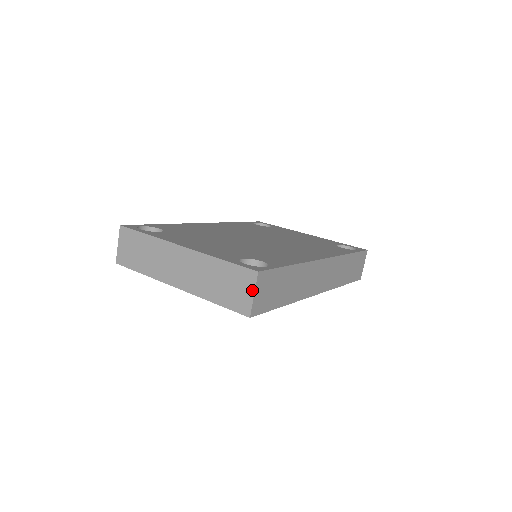
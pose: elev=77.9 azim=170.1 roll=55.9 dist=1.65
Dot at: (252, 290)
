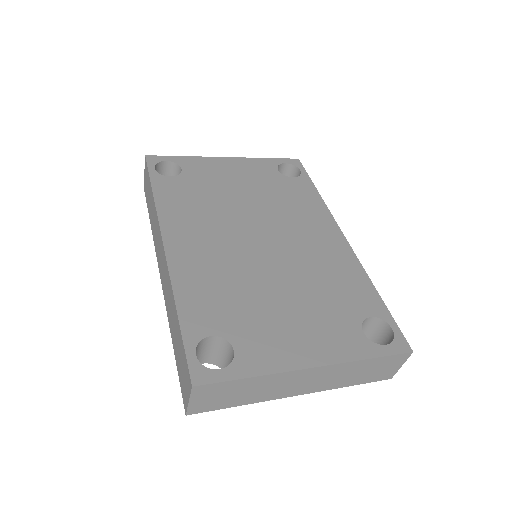
Dot at: (401, 364)
